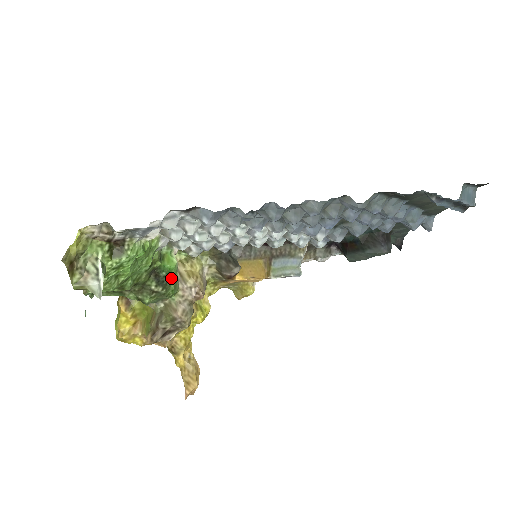
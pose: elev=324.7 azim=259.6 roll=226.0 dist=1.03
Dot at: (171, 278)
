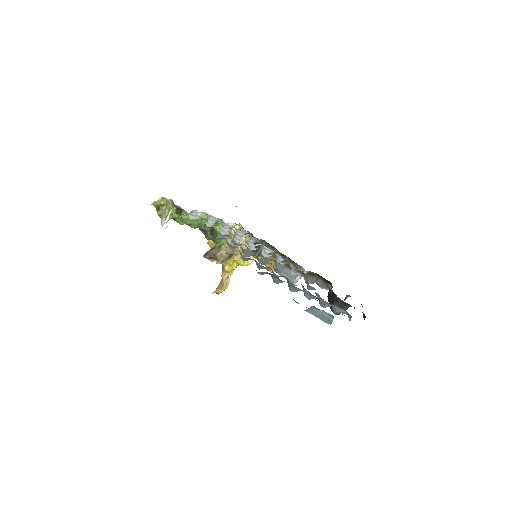
Dot at: occluded
